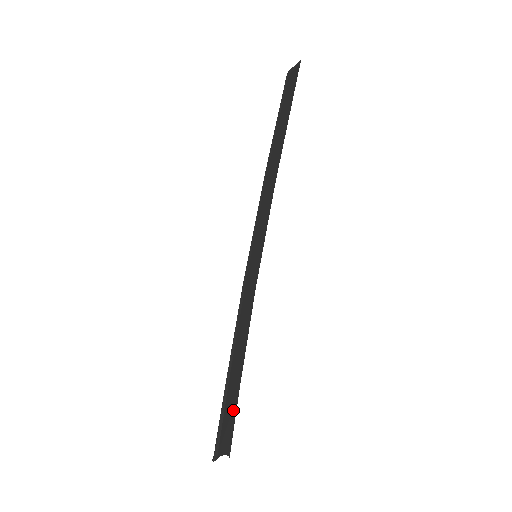
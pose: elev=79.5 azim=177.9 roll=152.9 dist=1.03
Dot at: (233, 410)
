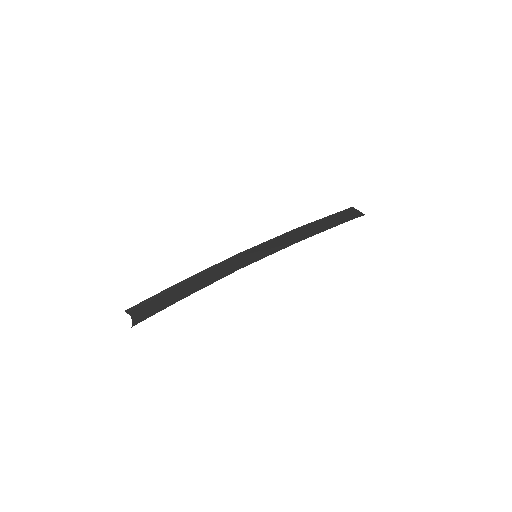
Dot at: (162, 306)
